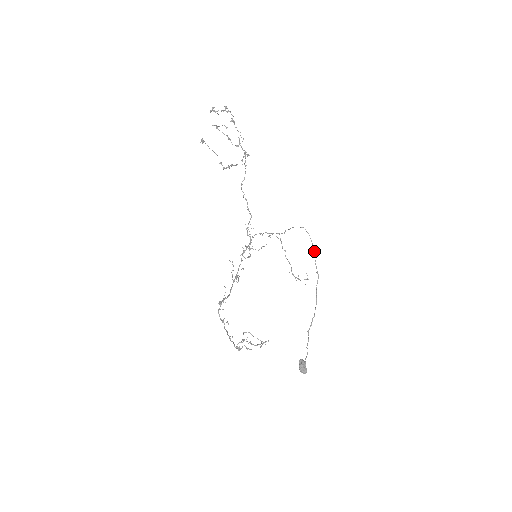
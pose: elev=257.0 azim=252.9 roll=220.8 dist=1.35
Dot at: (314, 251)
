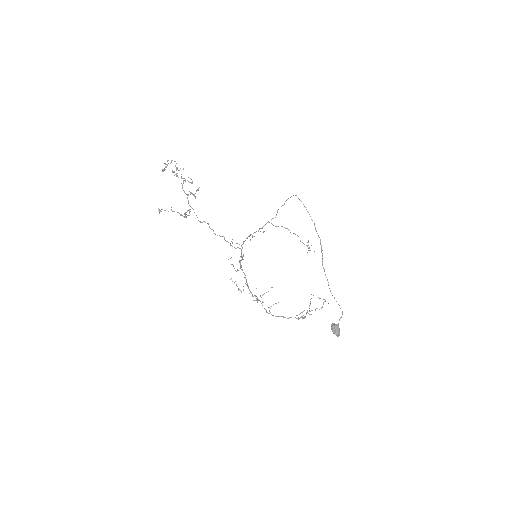
Dot at: occluded
